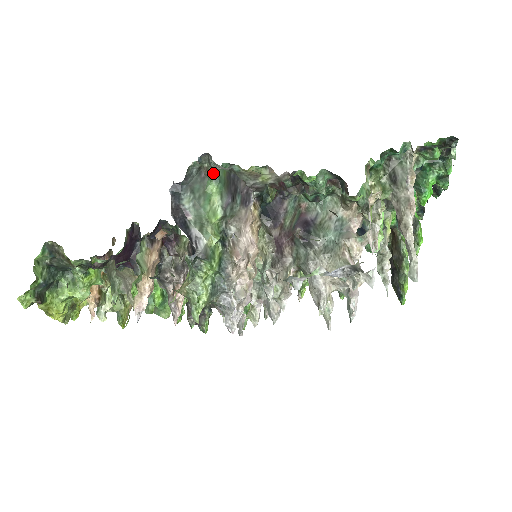
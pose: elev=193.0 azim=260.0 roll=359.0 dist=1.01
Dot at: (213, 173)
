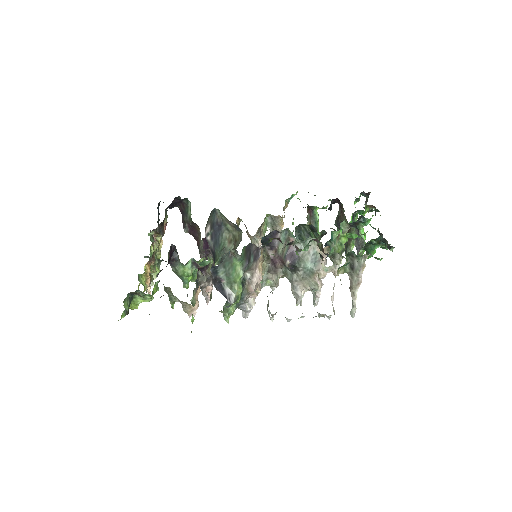
Dot at: (238, 257)
